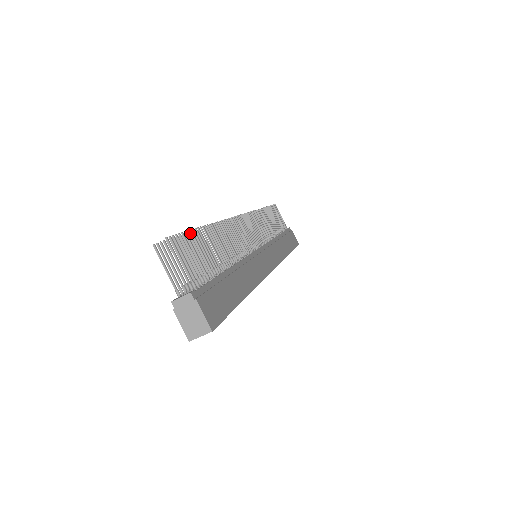
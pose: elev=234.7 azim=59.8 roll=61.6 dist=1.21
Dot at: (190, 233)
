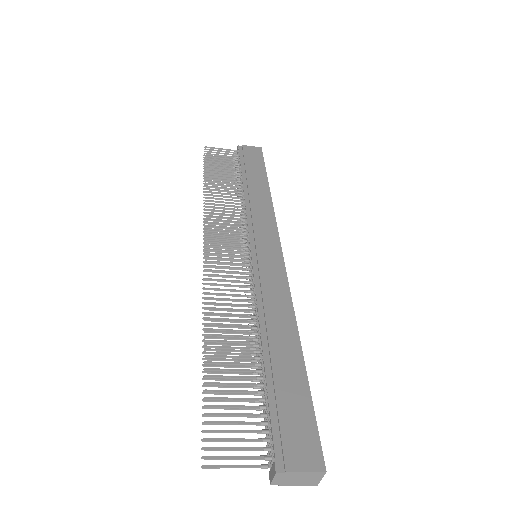
Dot at: (203, 372)
